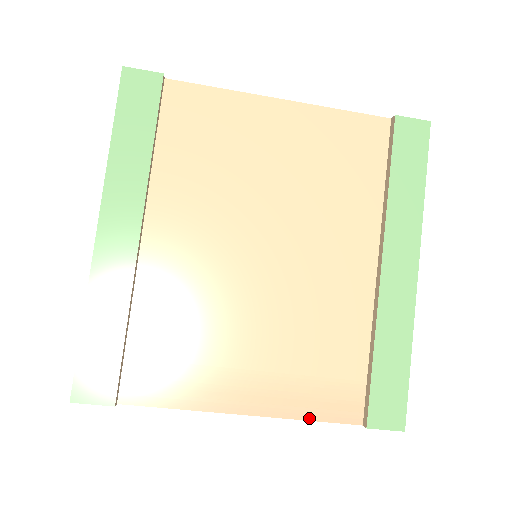
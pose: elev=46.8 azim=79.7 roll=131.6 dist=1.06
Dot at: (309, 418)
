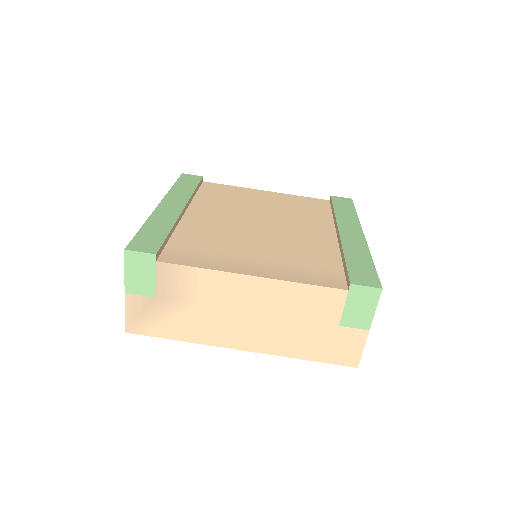
Dot at: (304, 282)
